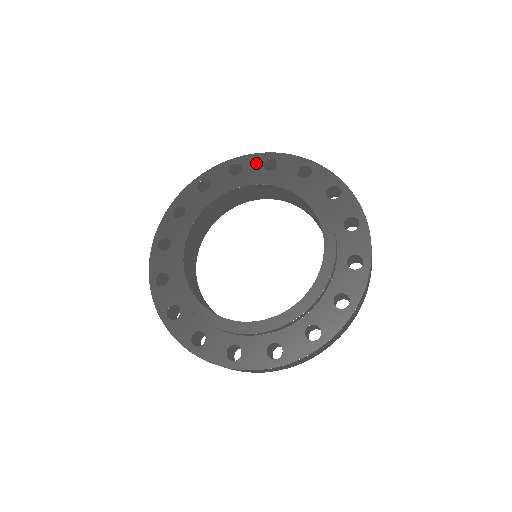
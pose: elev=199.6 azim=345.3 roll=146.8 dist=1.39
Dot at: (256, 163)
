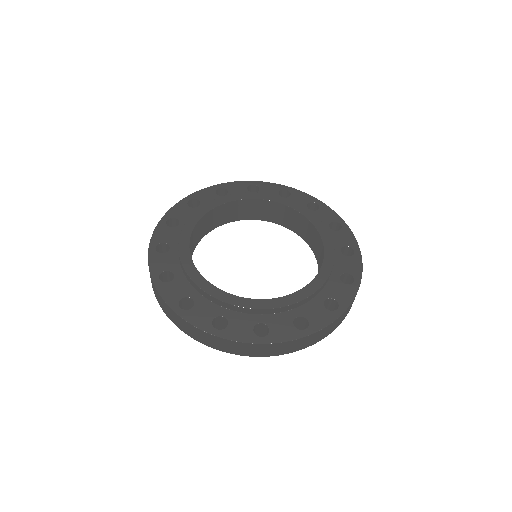
Dot at: (329, 217)
